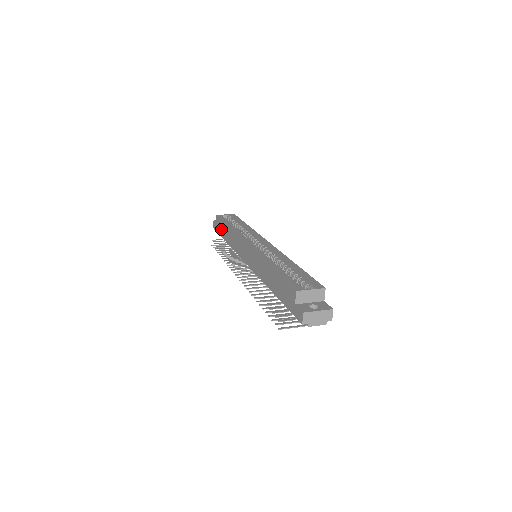
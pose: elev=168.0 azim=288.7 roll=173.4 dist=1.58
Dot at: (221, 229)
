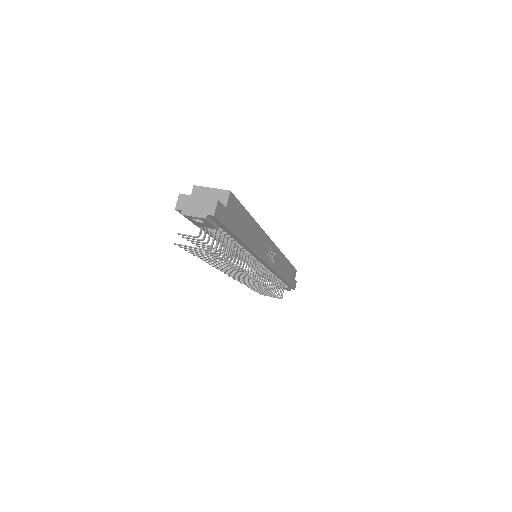
Dot at: occluded
